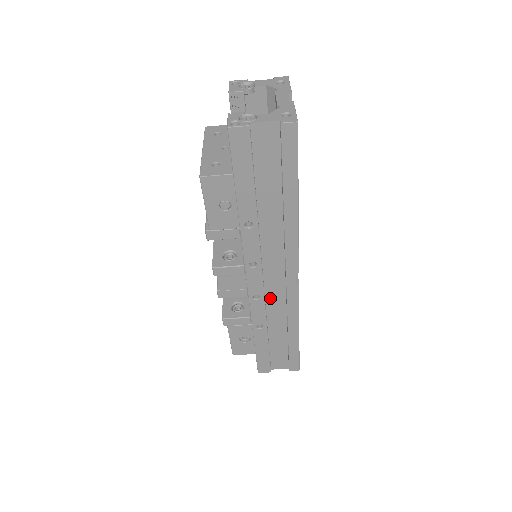
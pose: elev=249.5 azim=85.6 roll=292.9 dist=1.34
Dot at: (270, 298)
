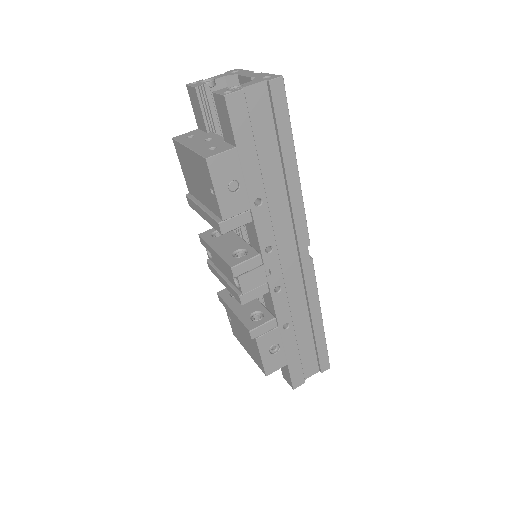
Dot at: (289, 287)
